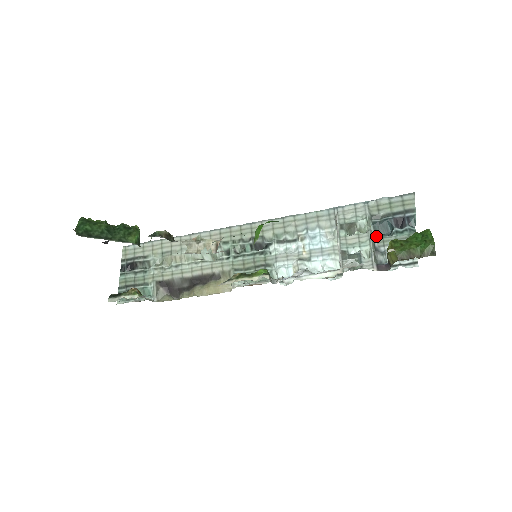
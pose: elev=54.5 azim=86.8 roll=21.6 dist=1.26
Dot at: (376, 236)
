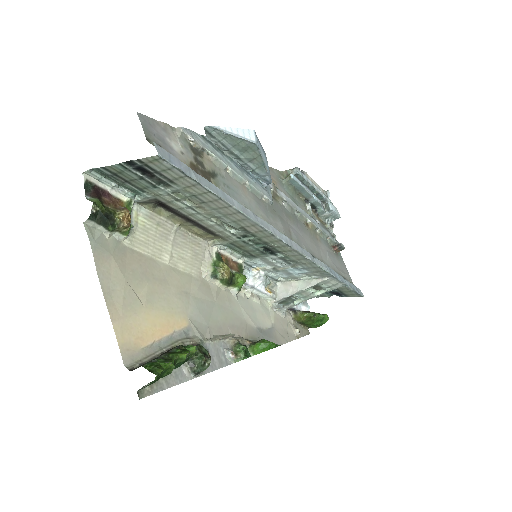
Dot at: occluded
